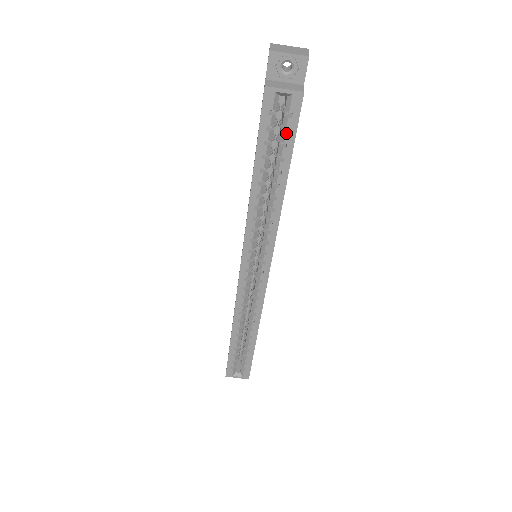
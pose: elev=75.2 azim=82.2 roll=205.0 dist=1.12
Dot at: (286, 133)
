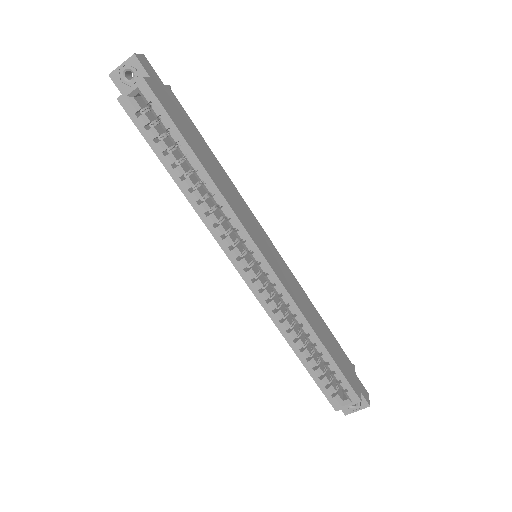
Dot at: (161, 120)
